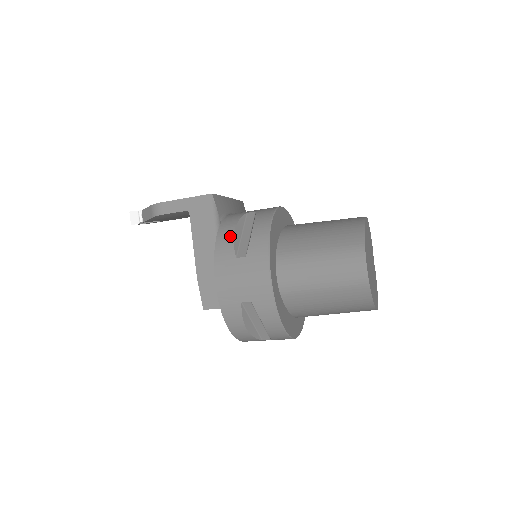
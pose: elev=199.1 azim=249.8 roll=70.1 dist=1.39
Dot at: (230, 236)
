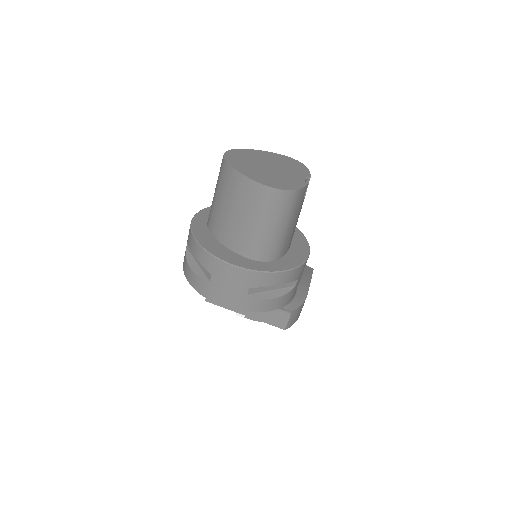
Dot at: occluded
